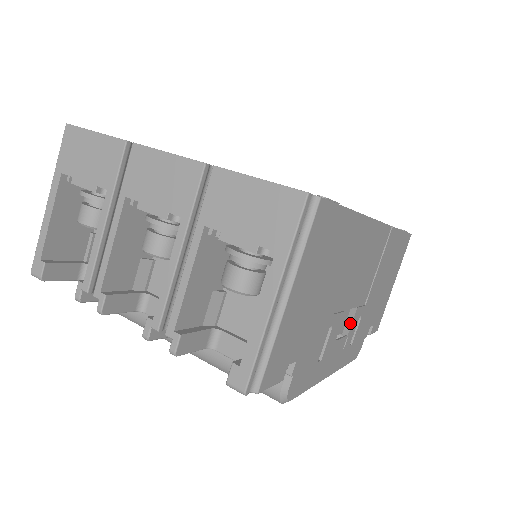
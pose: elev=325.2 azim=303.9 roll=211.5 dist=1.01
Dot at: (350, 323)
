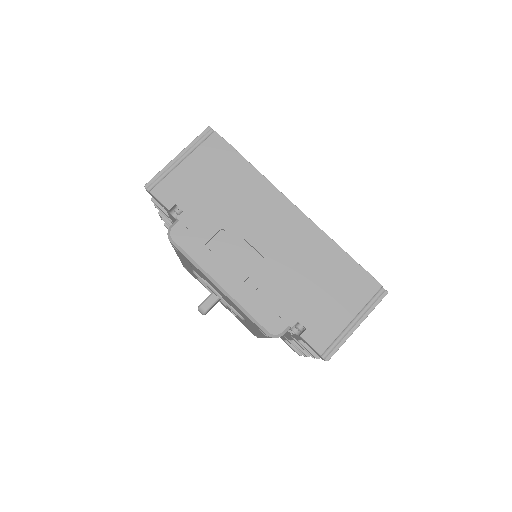
Dot at: (256, 267)
